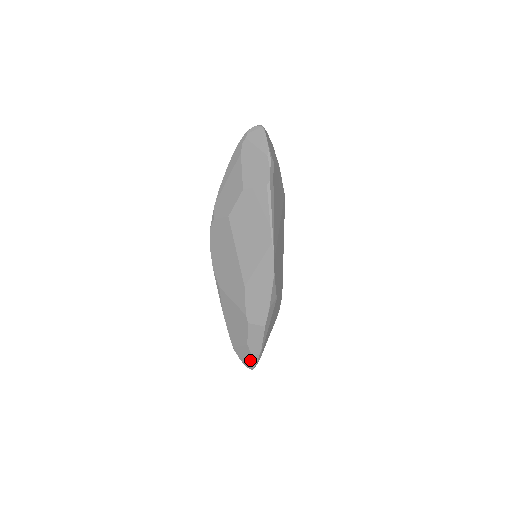
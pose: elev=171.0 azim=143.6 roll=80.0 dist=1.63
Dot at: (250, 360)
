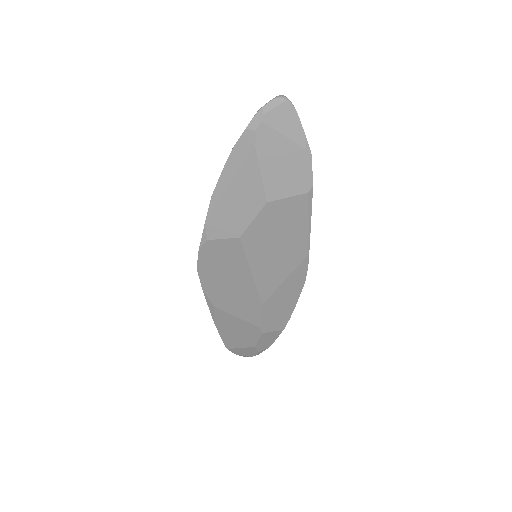
Dot at: (252, 354)
